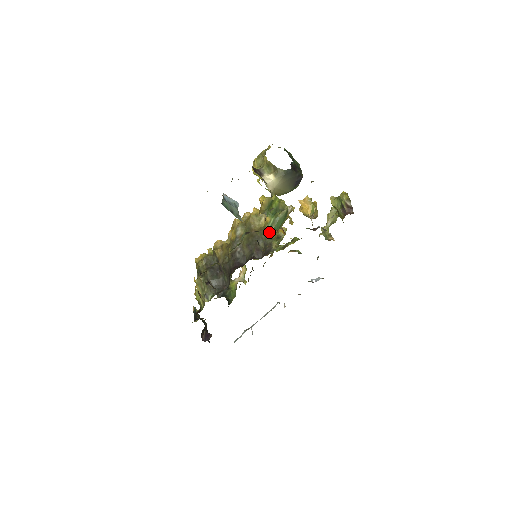
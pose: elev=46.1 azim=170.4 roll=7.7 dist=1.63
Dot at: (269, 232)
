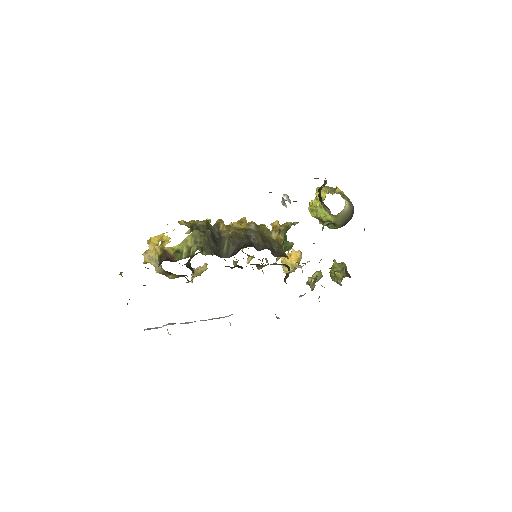
Dot at: occluded
